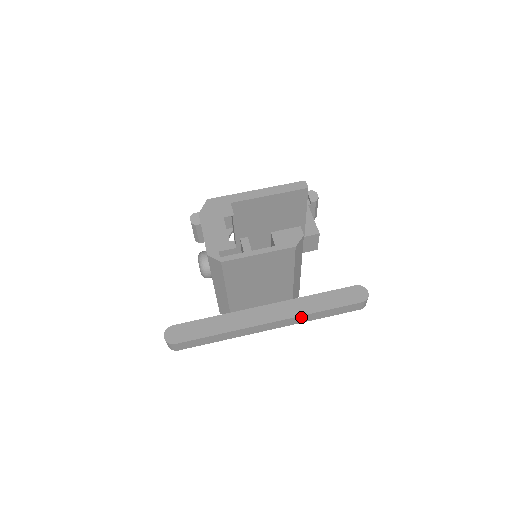
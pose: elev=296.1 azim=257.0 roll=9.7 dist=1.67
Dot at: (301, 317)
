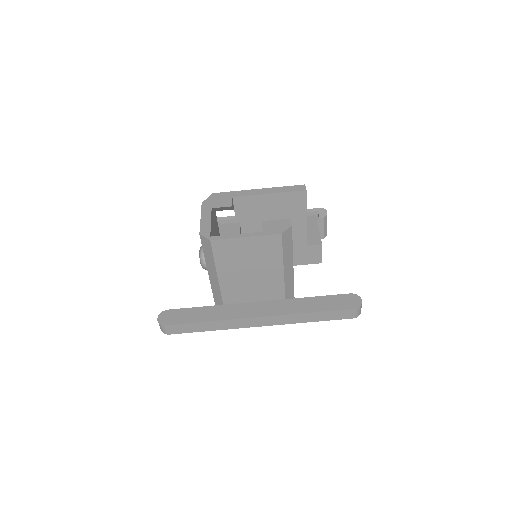
Dot at: (291, 316)
